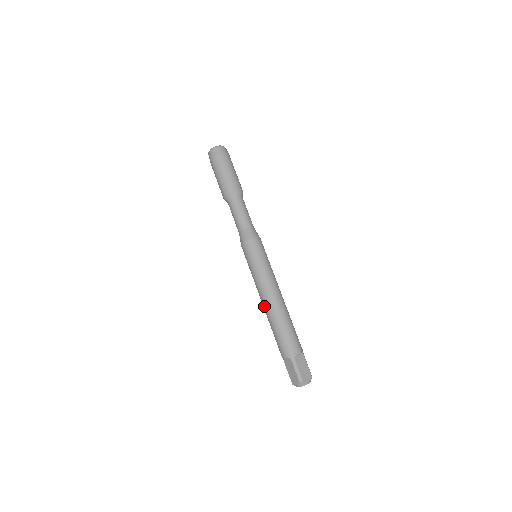
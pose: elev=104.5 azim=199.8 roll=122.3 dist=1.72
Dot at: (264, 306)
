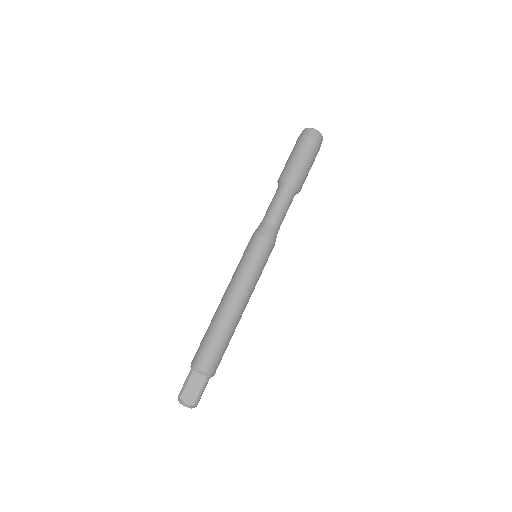
Dot at: occluded
